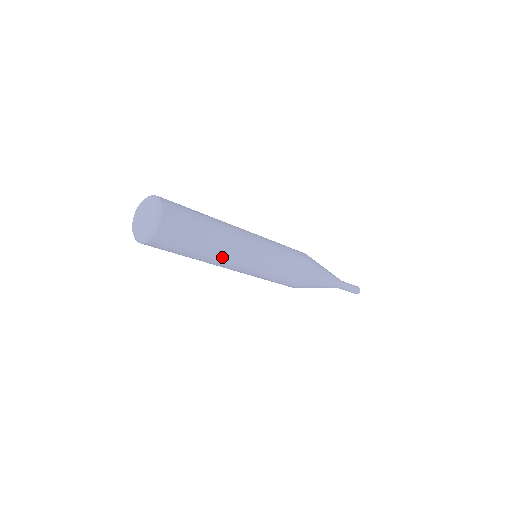
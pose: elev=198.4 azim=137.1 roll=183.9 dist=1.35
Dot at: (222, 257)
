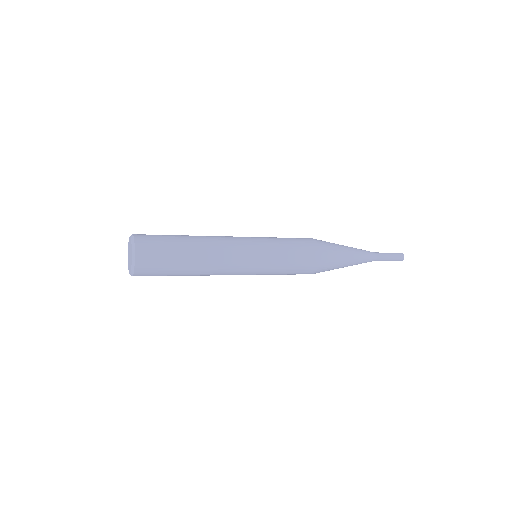
Dot at: (208, 273)
